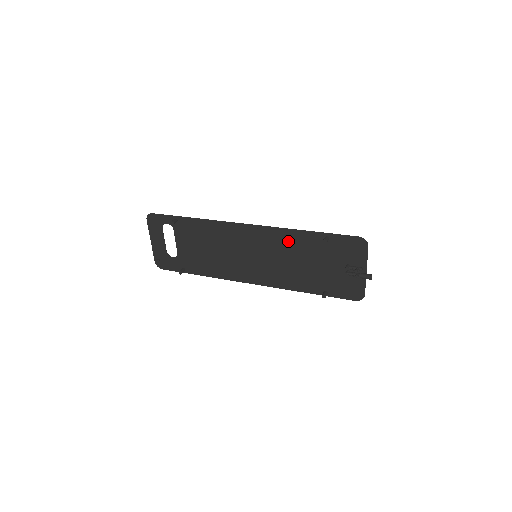
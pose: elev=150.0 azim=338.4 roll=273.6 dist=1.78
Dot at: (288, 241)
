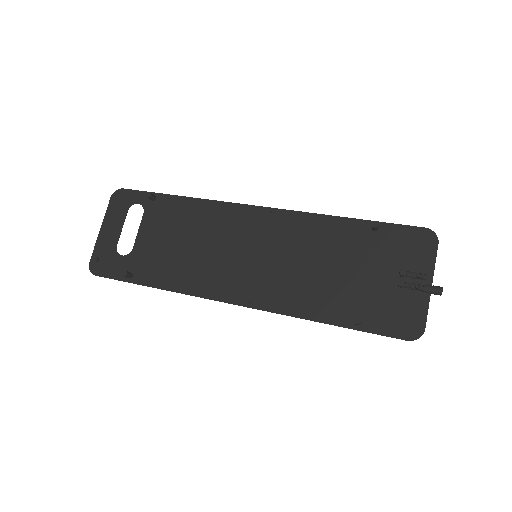
Dot at: (313, 233)
